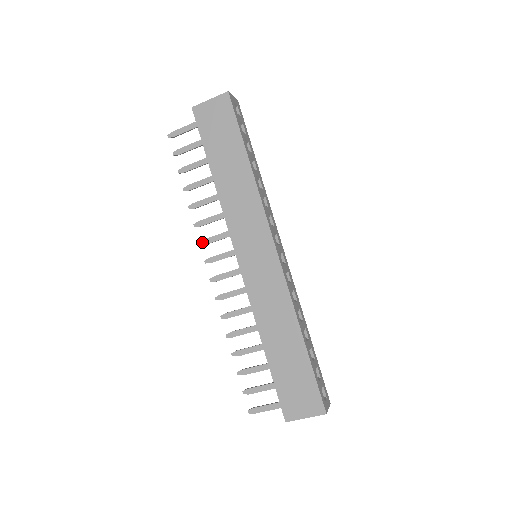
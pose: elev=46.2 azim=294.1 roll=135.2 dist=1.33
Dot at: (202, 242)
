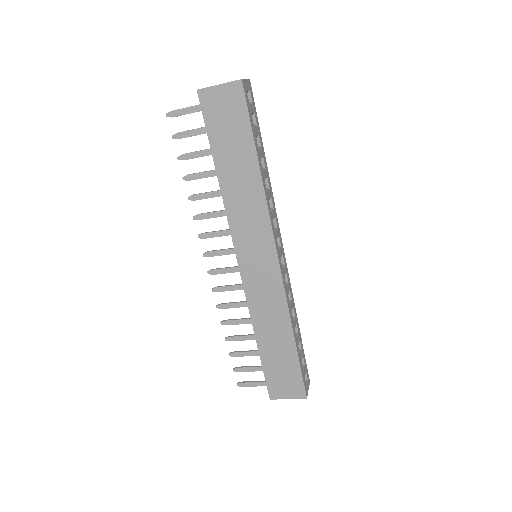
Dot at: (201, 236)
